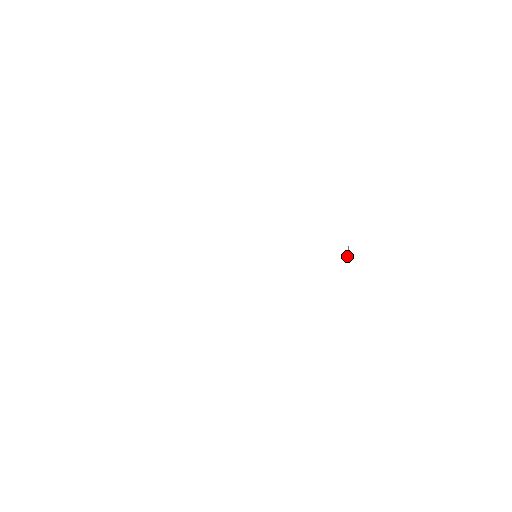
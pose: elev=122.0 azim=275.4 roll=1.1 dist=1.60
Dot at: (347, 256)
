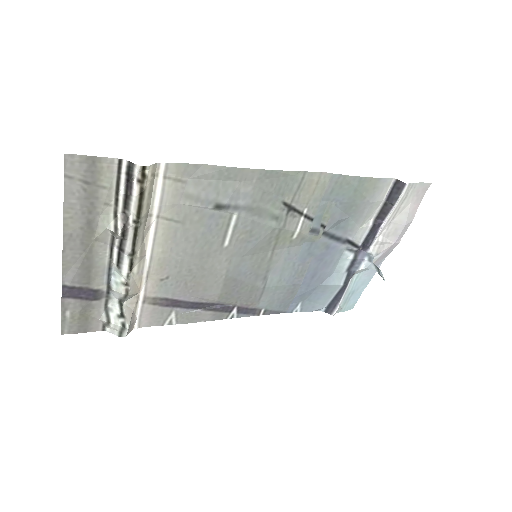
Dot at: occluded
